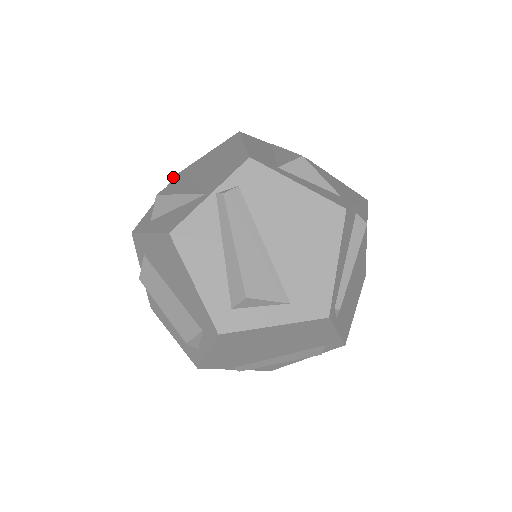
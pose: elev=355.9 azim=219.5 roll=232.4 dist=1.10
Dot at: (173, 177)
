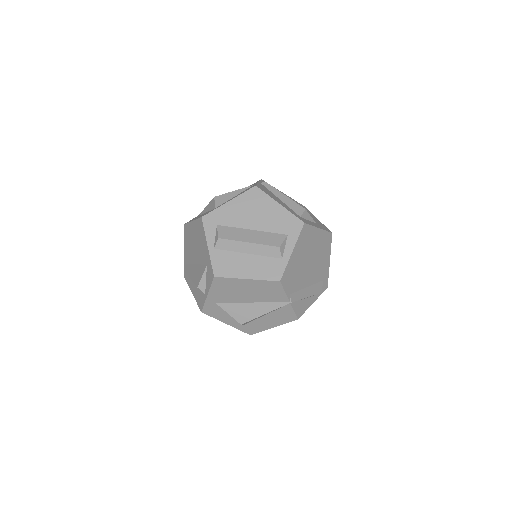
Dot at: (184, 224)
